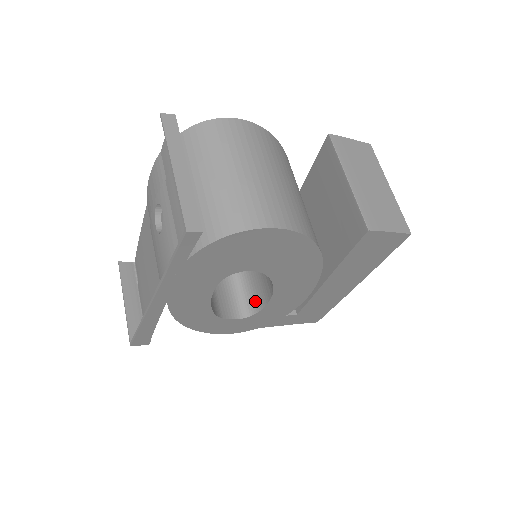
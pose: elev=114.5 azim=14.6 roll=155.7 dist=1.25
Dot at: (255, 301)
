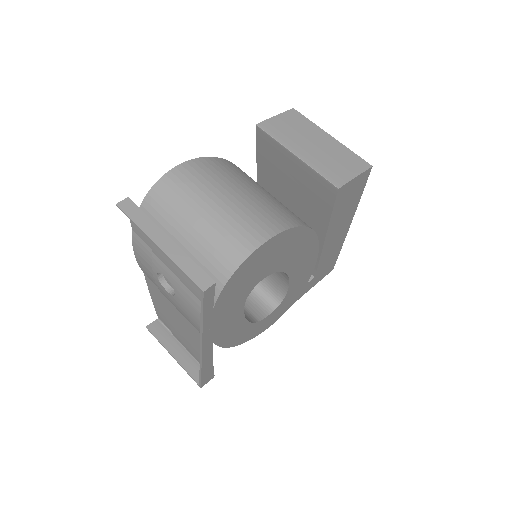
Dot at: (276, 290)
